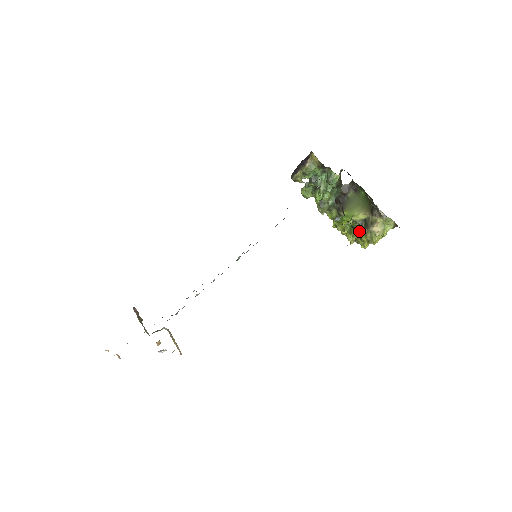
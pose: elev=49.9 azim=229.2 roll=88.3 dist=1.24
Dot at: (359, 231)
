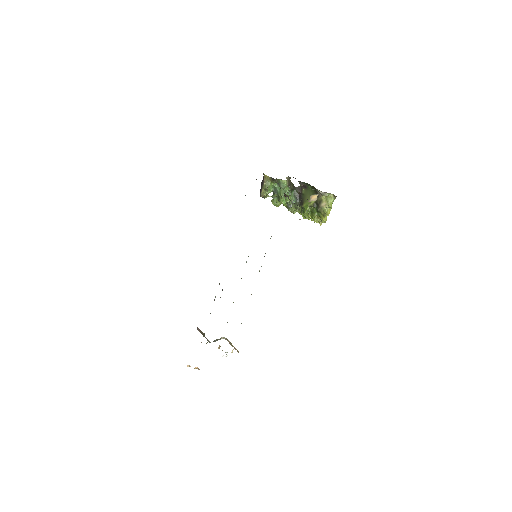
Dot at: (316, 212)
